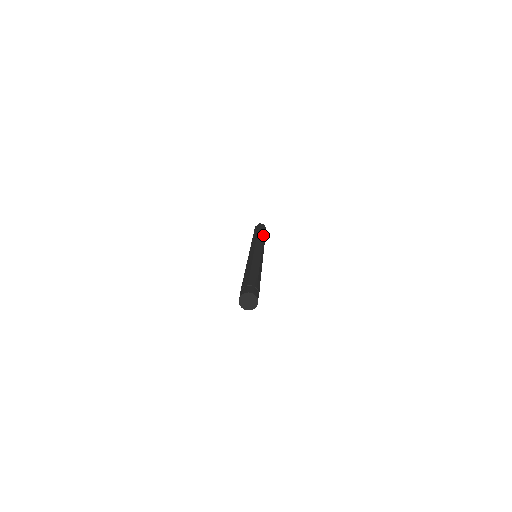
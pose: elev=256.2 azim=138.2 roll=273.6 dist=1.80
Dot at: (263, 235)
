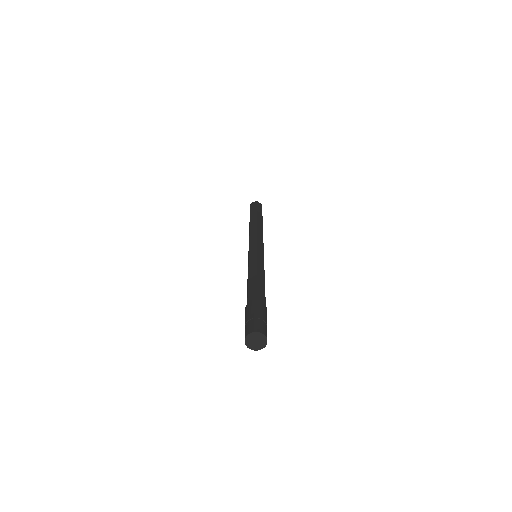
Dot at: (256, 220)
